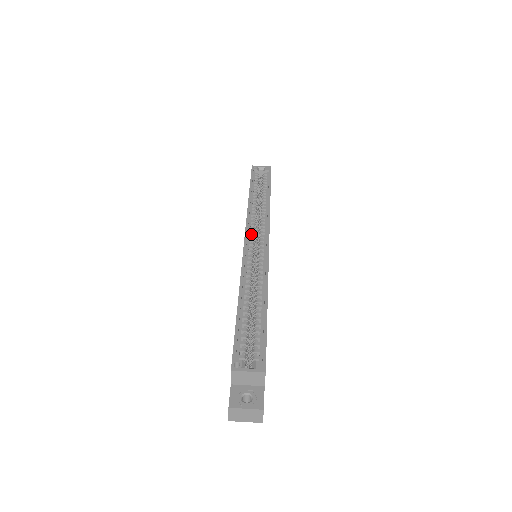
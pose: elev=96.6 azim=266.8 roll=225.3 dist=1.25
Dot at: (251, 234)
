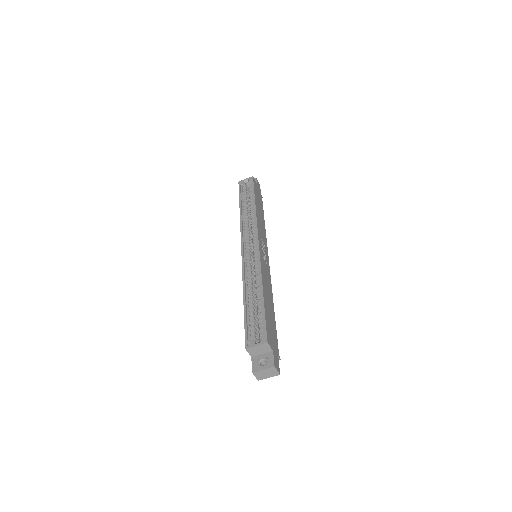
Dot at: (246, 242)
